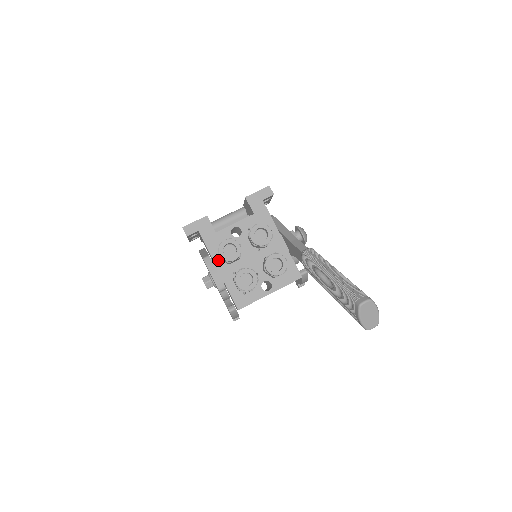
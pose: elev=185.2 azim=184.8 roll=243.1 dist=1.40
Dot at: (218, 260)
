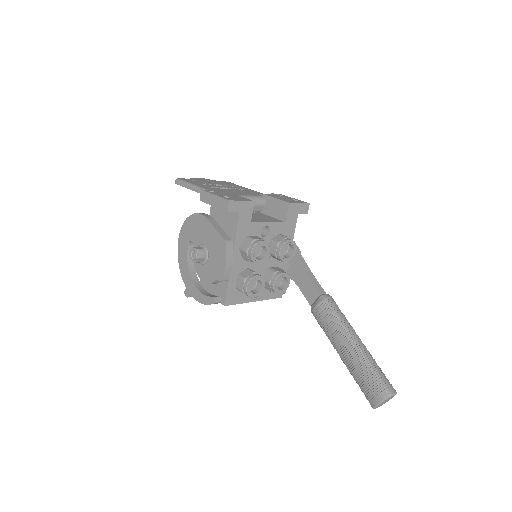
Dot at: (237, 250)
